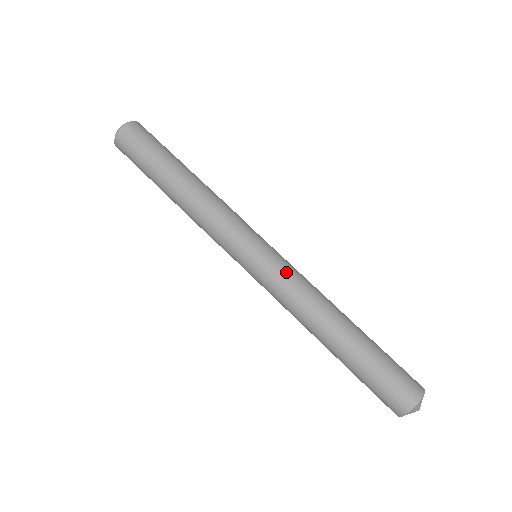
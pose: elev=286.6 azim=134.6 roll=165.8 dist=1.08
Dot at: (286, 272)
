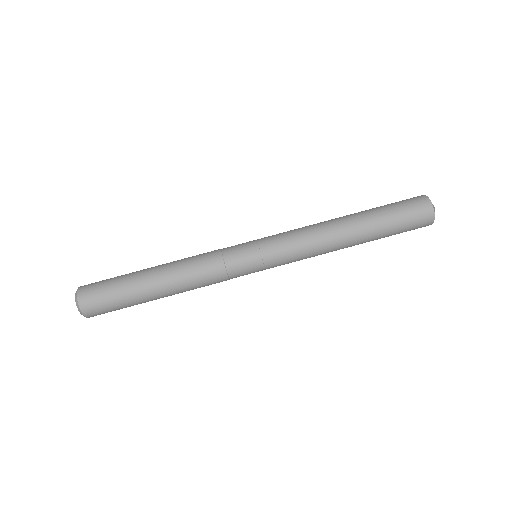
Dot at: (287, 245)
